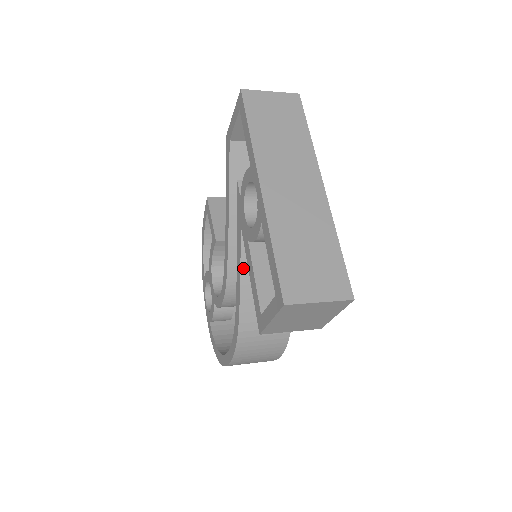
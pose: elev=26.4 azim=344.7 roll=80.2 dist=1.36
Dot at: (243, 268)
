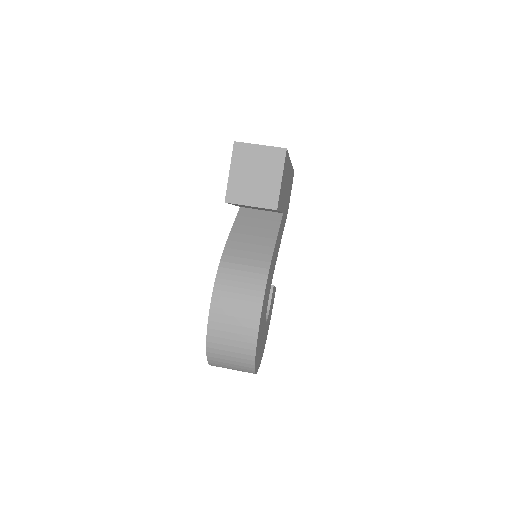
Dot at: (235, 225)
